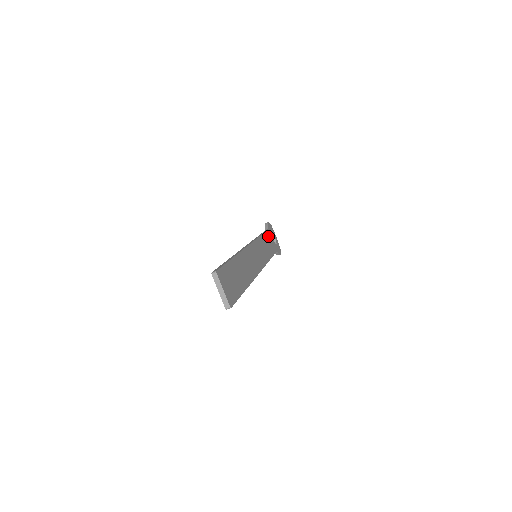
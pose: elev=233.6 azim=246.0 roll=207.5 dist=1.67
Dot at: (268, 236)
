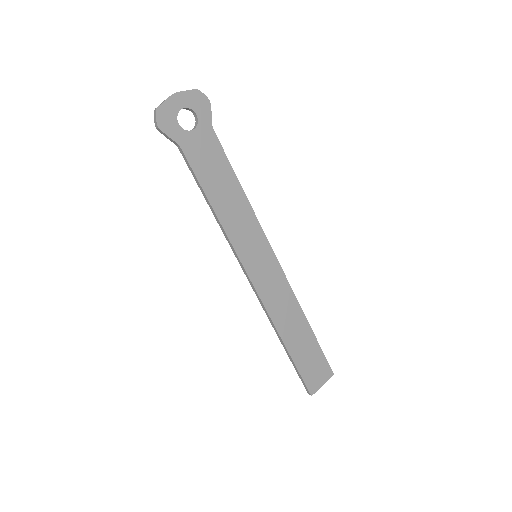
Dot at: (197, 162)
